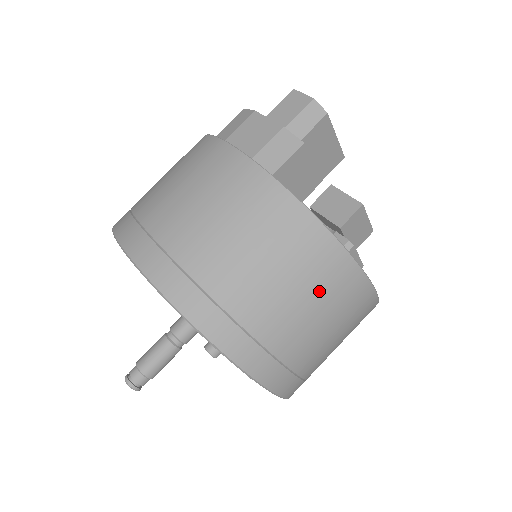
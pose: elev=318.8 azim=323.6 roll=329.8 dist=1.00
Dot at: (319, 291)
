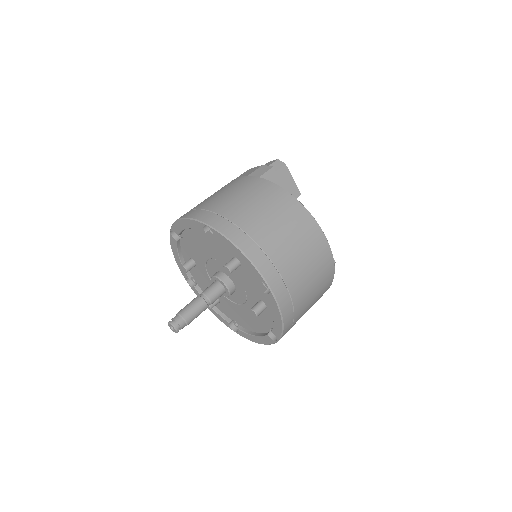
Dot at: (288, 221)
